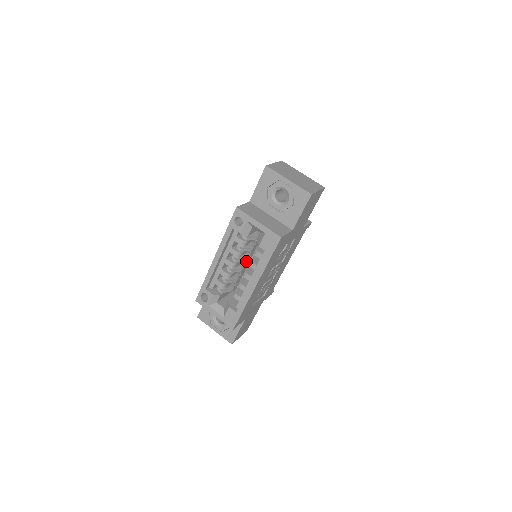
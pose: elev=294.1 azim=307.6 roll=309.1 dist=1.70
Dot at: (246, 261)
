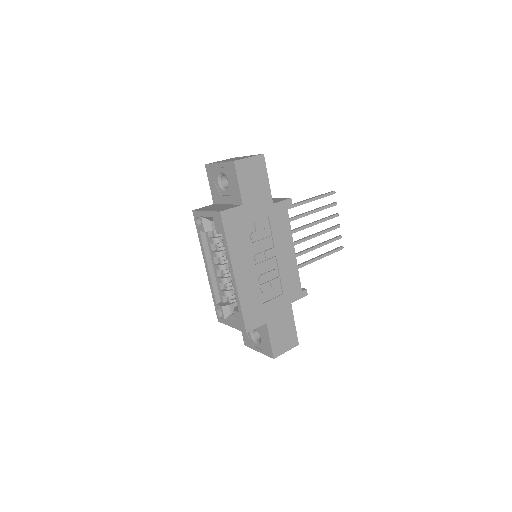
Dot at: occluded
